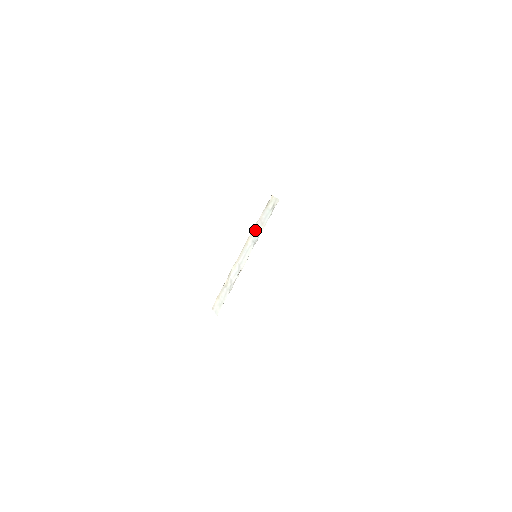
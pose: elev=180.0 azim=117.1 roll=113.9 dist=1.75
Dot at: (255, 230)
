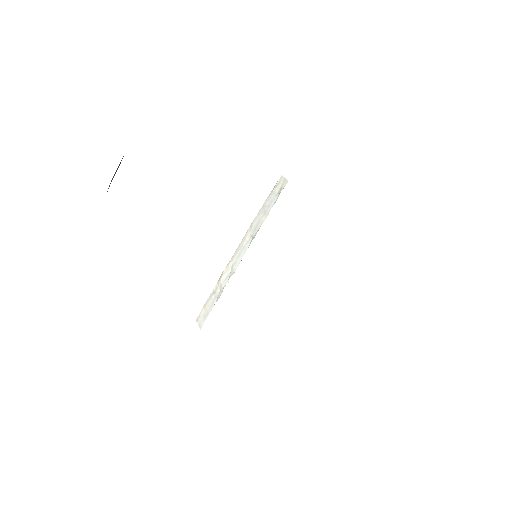
Dot at: (255, 221)
